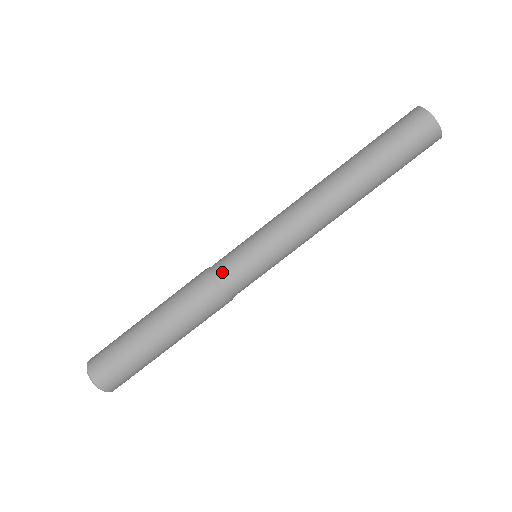
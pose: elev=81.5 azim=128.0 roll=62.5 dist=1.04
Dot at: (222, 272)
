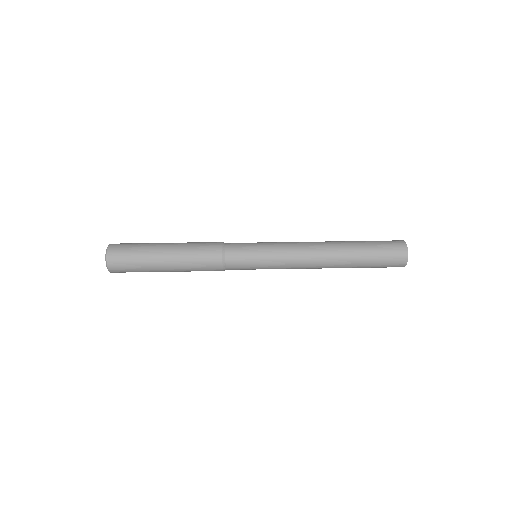
Dot at: (231, 247)
